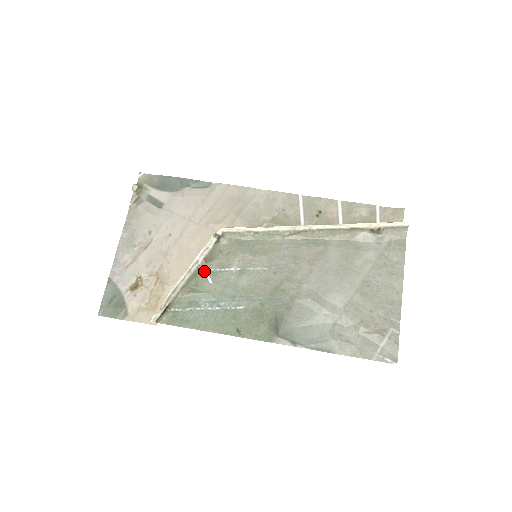
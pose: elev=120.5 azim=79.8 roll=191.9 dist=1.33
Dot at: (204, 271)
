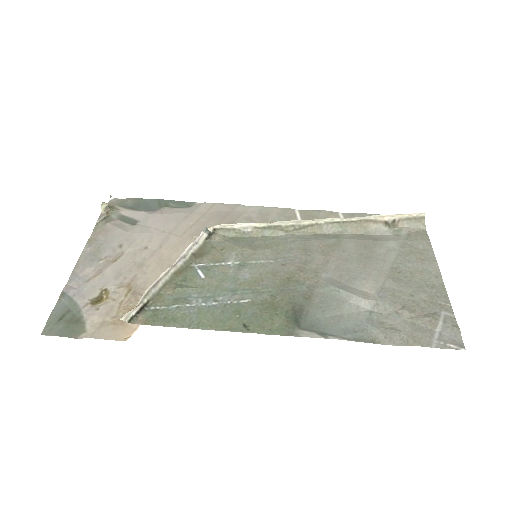
Dot at: (193, 266)
